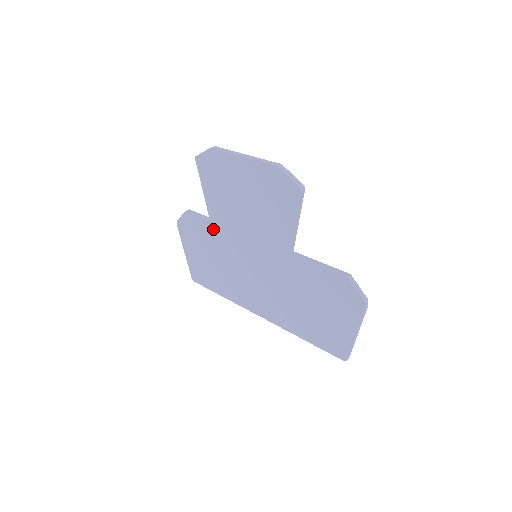
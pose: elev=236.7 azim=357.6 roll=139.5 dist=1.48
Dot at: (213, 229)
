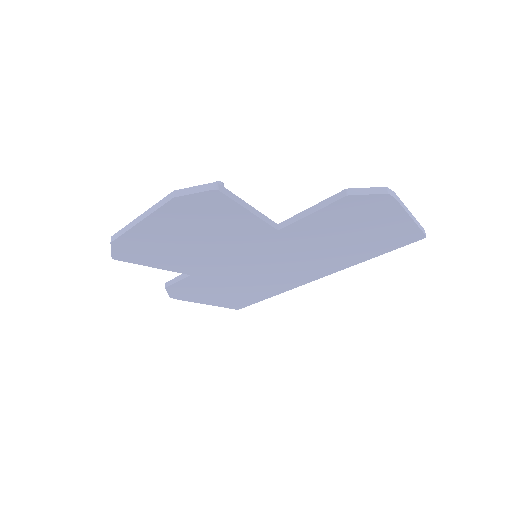
Dot at: (200, 276)
